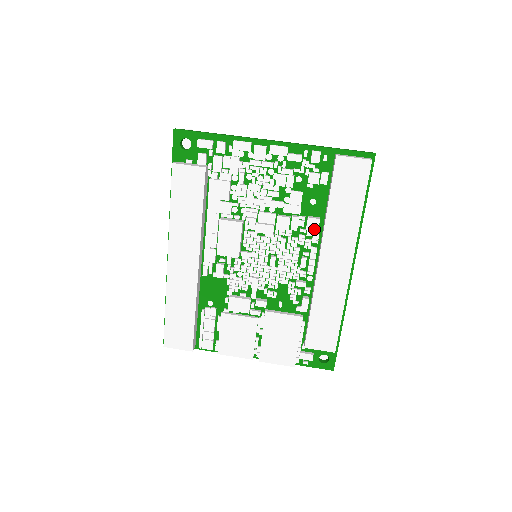
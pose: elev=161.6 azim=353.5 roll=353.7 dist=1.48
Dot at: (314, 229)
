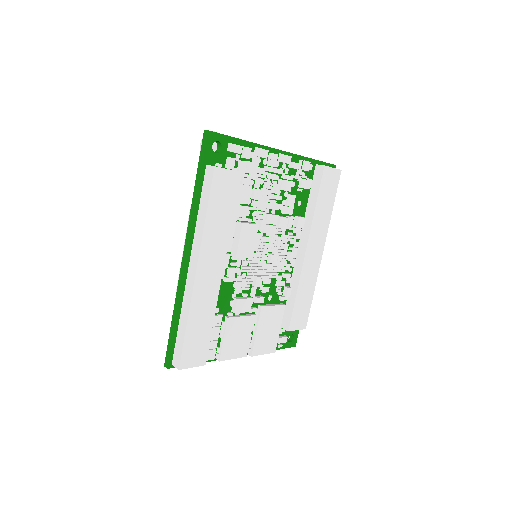
Dot at: (301, 226)
